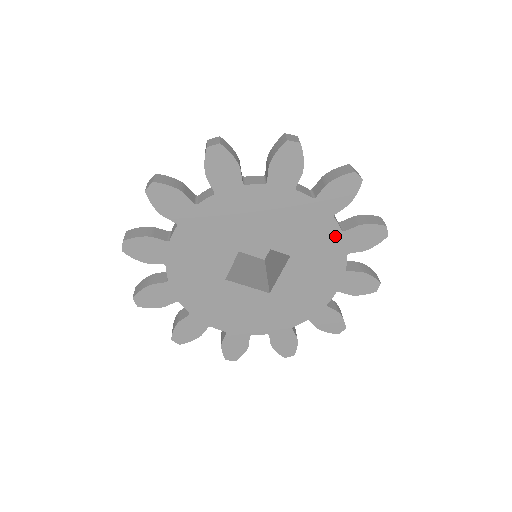
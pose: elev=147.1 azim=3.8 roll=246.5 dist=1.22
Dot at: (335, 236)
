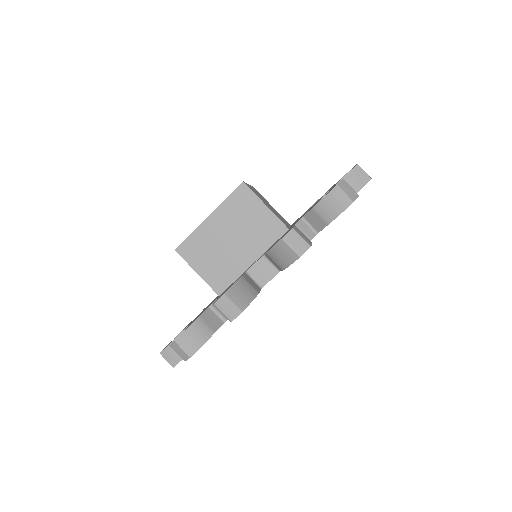
Dot at: occluded
